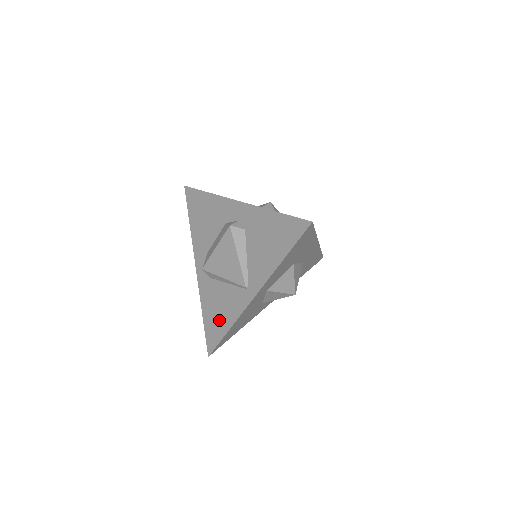
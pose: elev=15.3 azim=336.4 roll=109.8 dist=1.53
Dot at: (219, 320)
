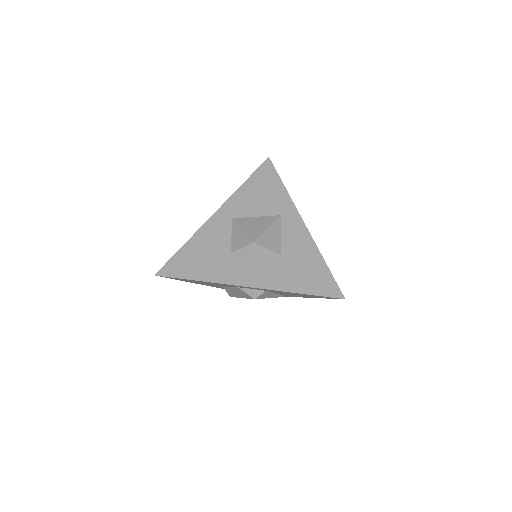
Dot at: occluded
